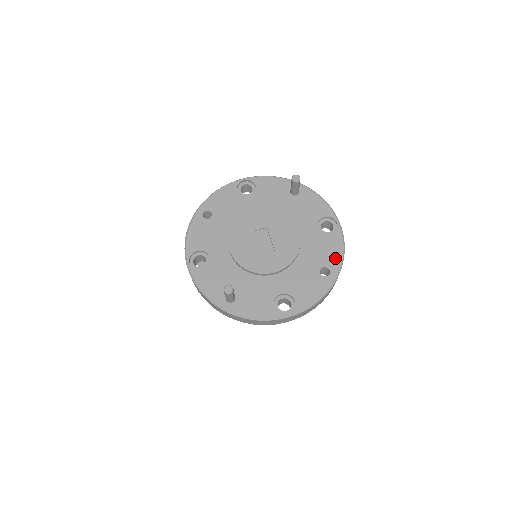
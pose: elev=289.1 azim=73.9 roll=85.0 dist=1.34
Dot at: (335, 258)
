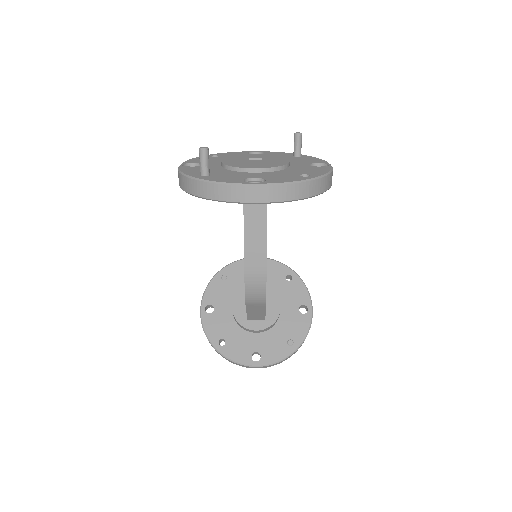
Dot at: (318, 173)
